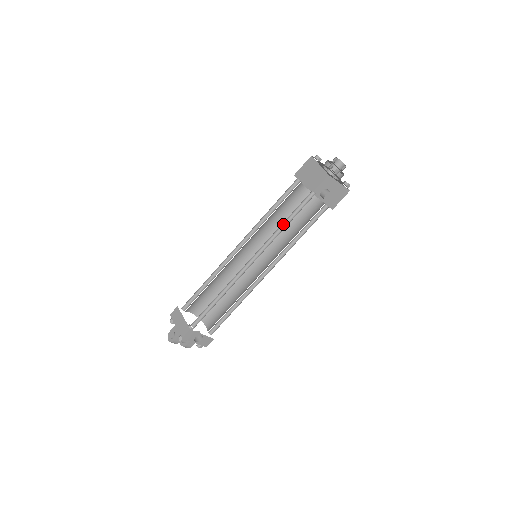
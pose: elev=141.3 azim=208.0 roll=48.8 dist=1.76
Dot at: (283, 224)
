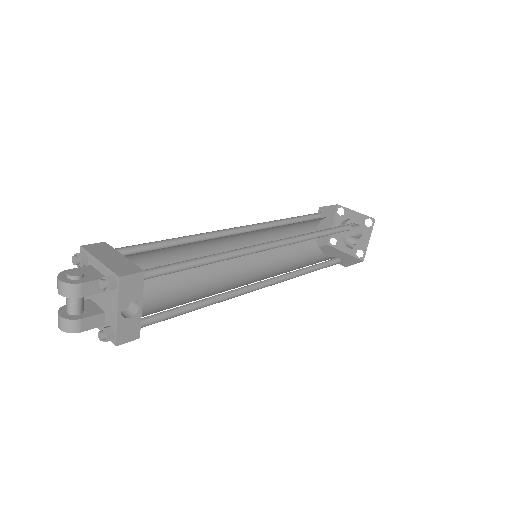
Dot at: (314, 234)
